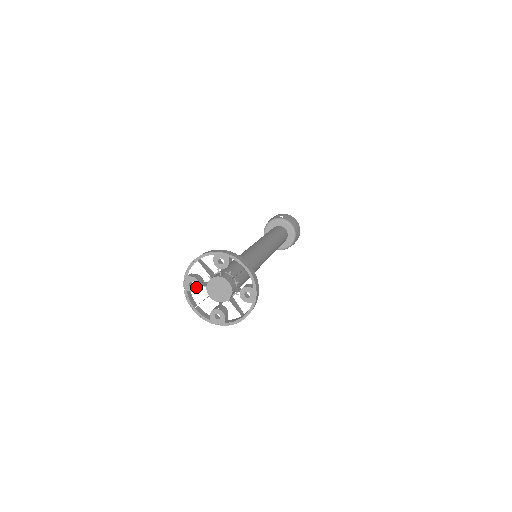
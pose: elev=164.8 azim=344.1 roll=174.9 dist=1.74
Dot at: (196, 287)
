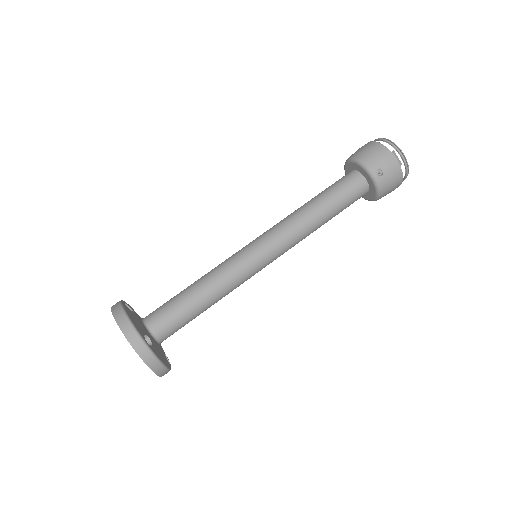
Dot at: occluded
